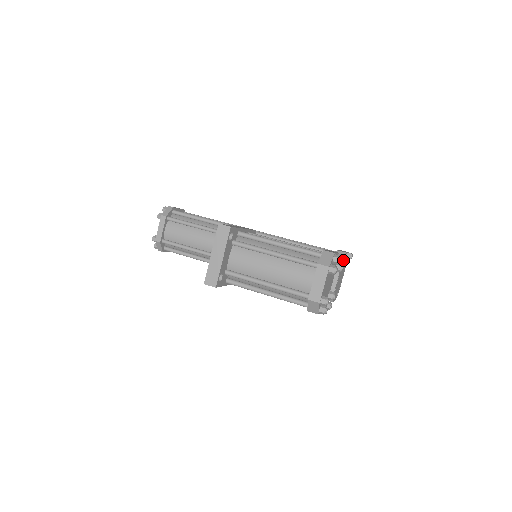
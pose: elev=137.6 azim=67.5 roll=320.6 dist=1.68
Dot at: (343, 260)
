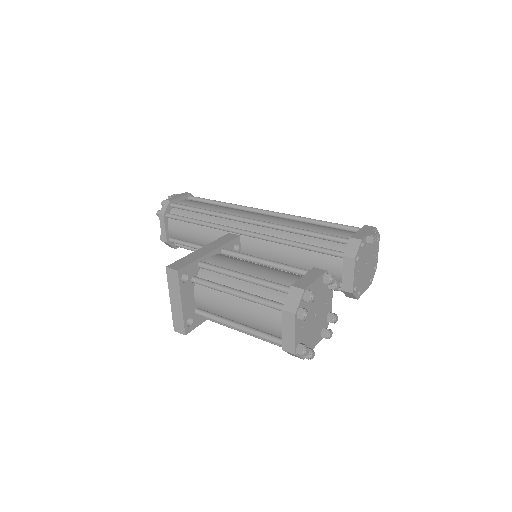
Dot at: (331, 282)
